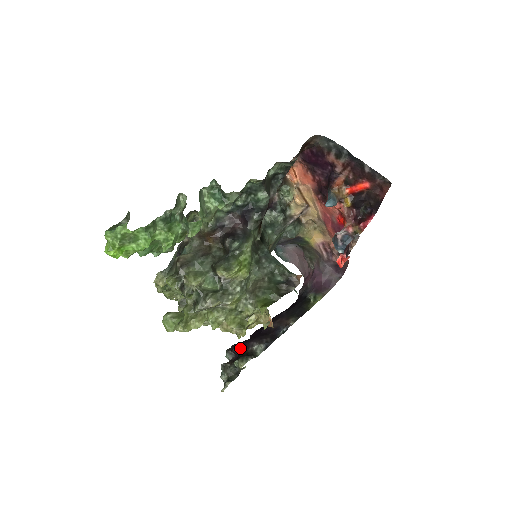
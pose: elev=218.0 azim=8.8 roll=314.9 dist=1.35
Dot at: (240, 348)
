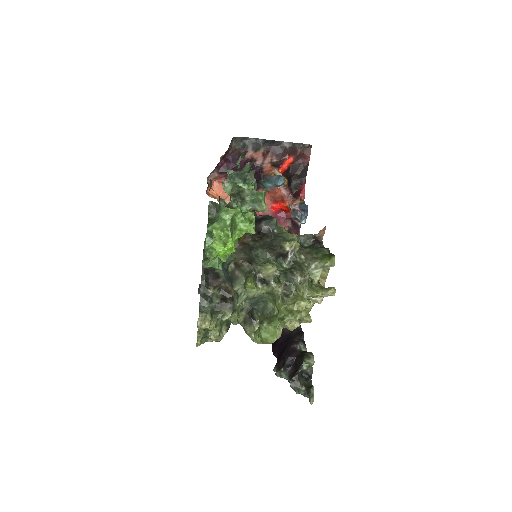
Dot at: (291, 356)
